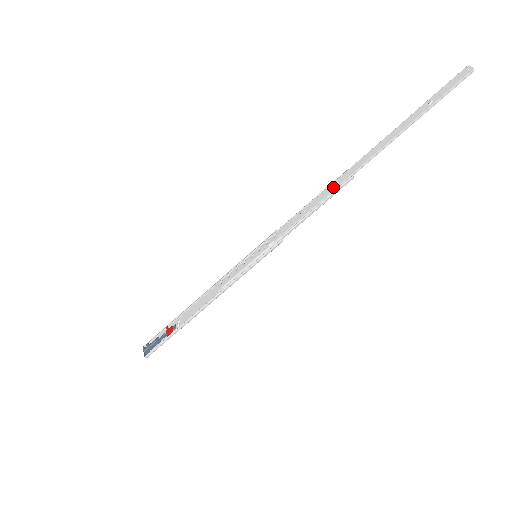
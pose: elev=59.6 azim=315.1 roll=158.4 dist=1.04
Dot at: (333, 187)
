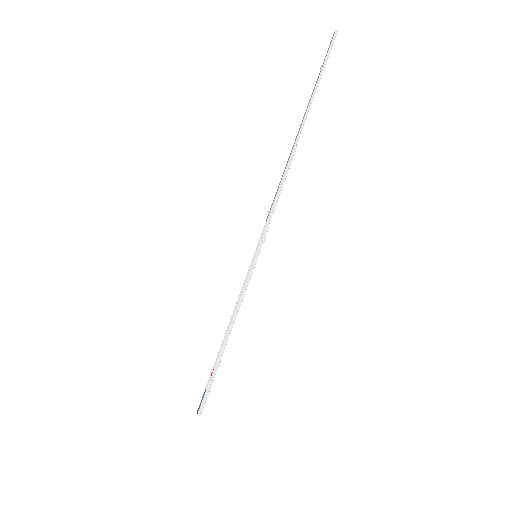
Dot at: (287, 163)
